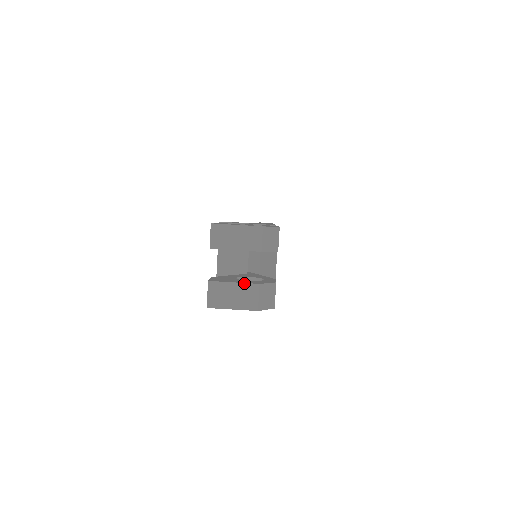
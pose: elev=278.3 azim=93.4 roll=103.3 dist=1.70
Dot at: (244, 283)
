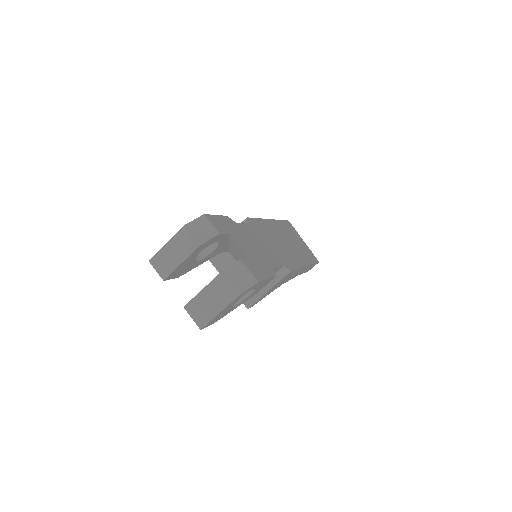
Dot at: (209, 283)
